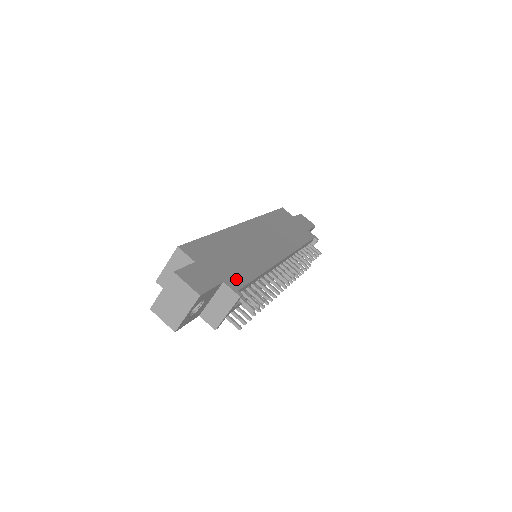
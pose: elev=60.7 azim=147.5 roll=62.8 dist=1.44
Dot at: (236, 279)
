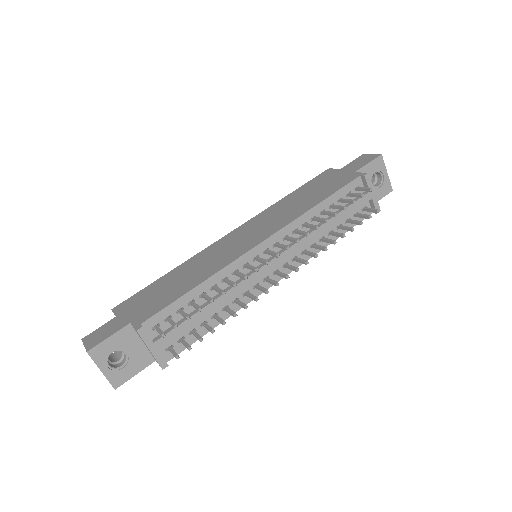
Dot at: (151, 311)
